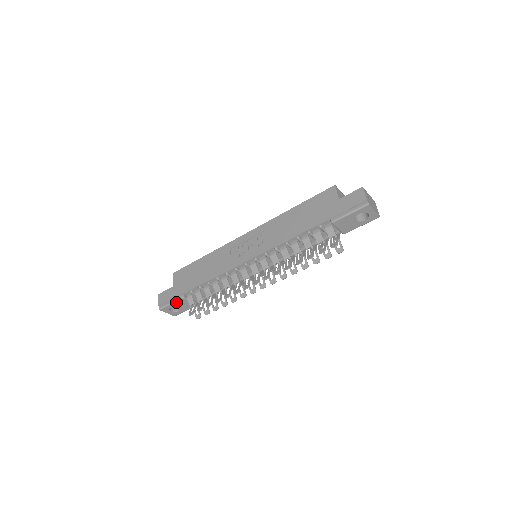
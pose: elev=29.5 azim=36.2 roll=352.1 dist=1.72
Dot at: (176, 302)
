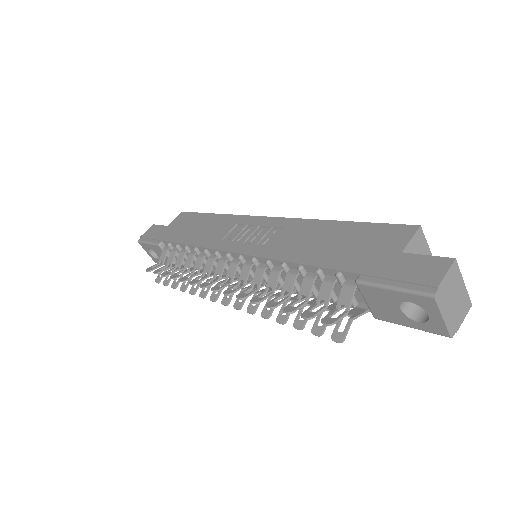
Dot at: (153, 245)
